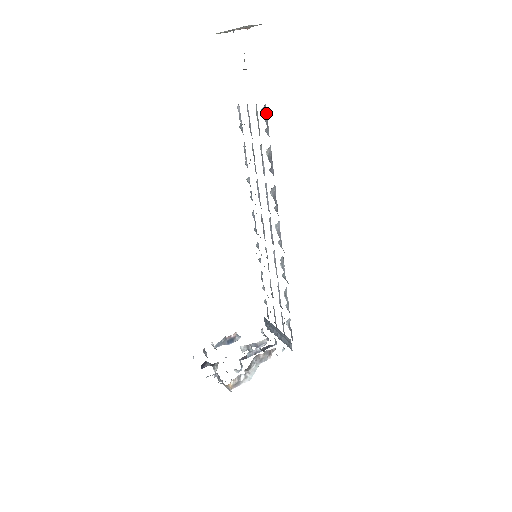
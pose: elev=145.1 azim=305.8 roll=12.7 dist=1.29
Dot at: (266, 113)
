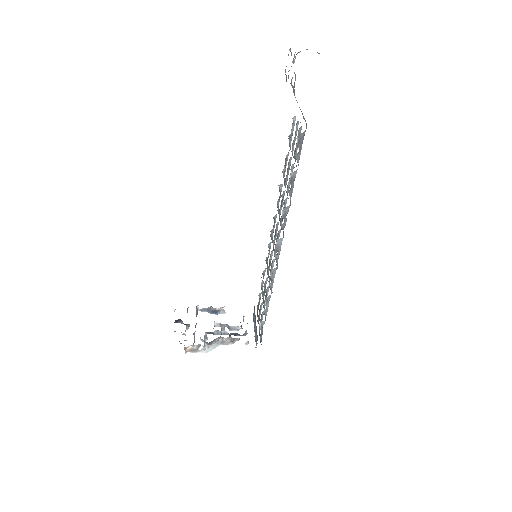
Dot at: (303, 139)
